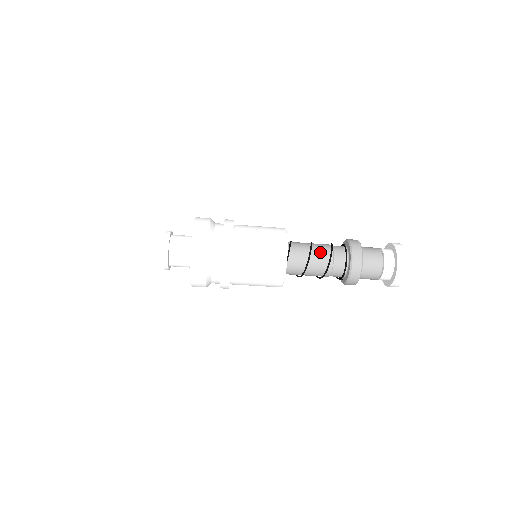
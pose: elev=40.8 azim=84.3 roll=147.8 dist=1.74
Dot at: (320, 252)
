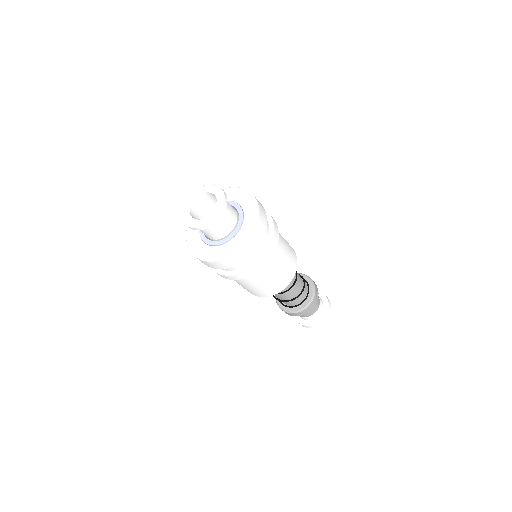
Dot at: (292, 293)
